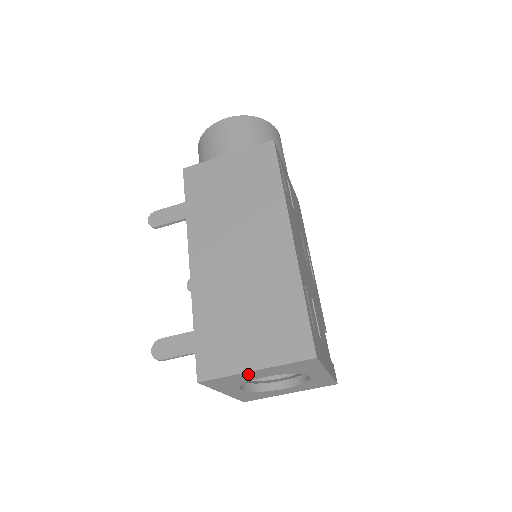
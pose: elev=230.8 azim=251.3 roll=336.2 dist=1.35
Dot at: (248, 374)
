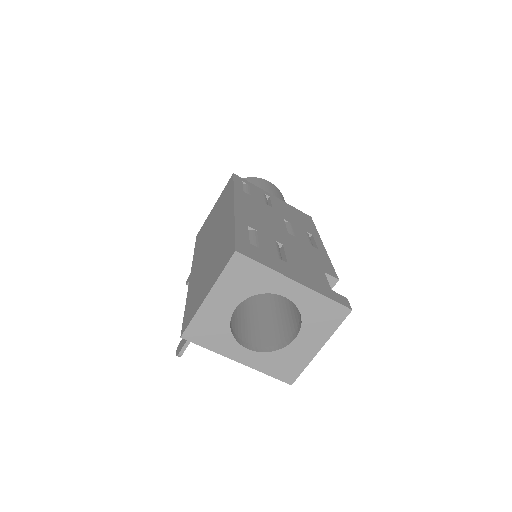
Dot at: (210, 307)
